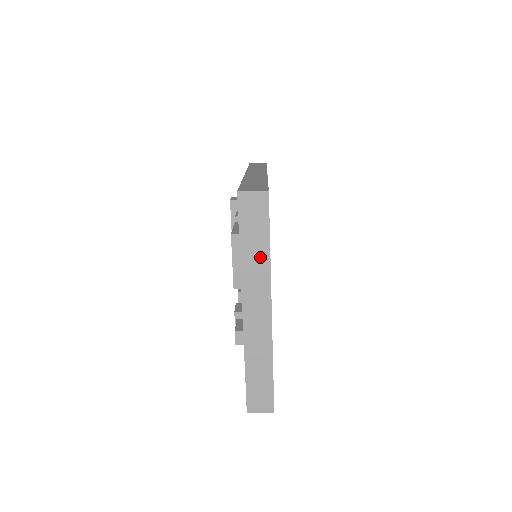
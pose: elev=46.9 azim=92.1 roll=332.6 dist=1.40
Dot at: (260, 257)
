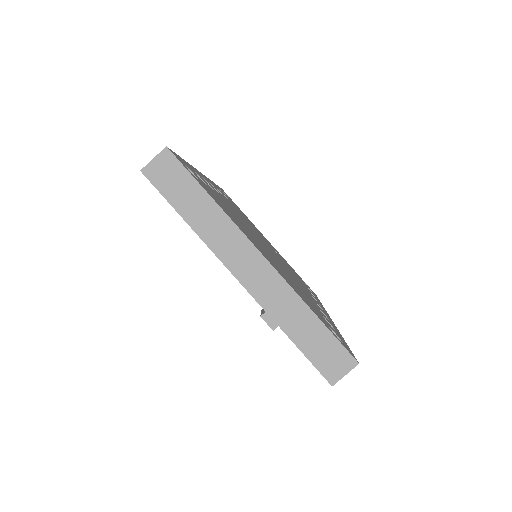
Dot at: (209, 213)
